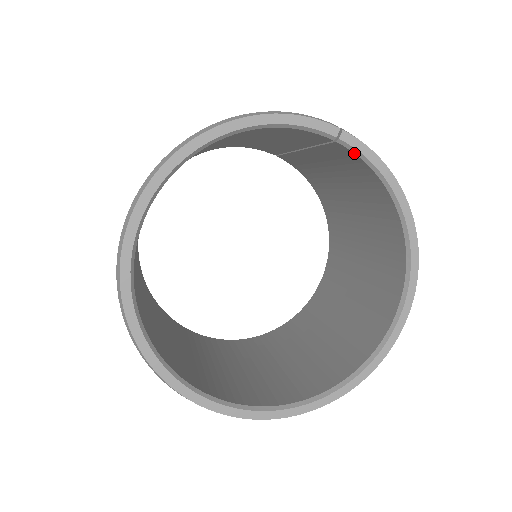
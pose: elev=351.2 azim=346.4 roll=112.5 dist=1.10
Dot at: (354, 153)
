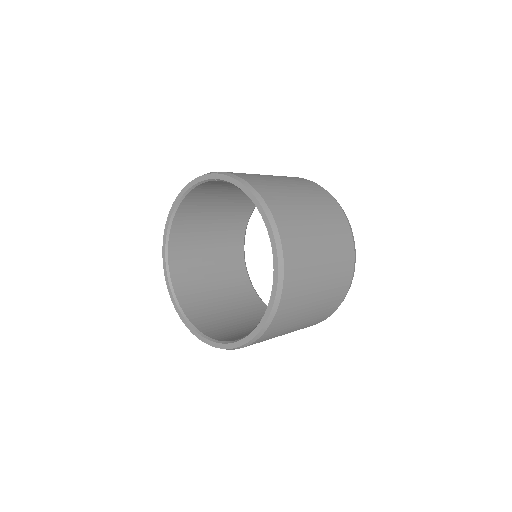
Dot at: occluded
